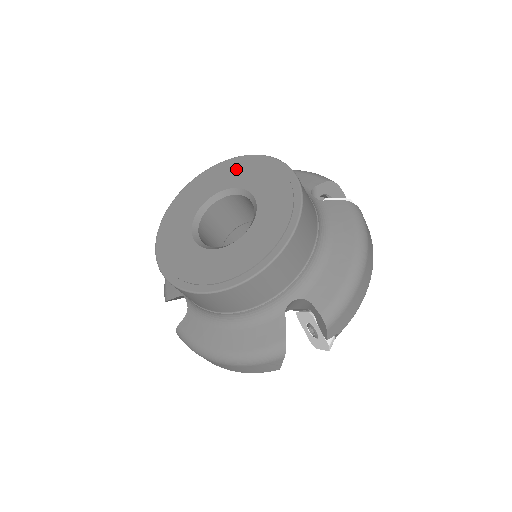
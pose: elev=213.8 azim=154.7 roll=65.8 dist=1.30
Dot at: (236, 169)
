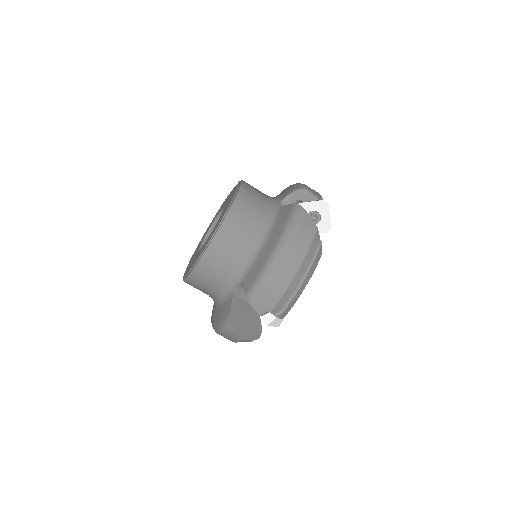
Dot at: (230, 194)
